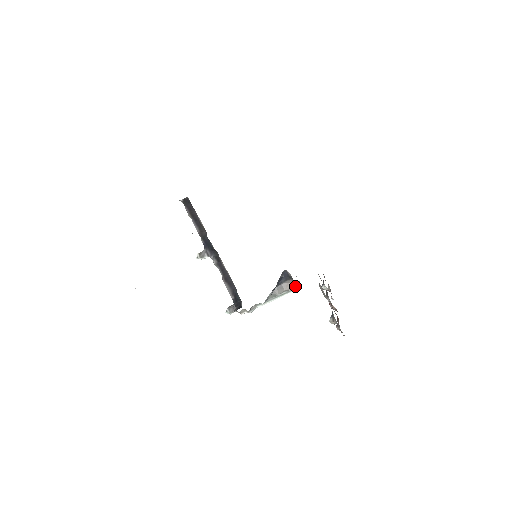
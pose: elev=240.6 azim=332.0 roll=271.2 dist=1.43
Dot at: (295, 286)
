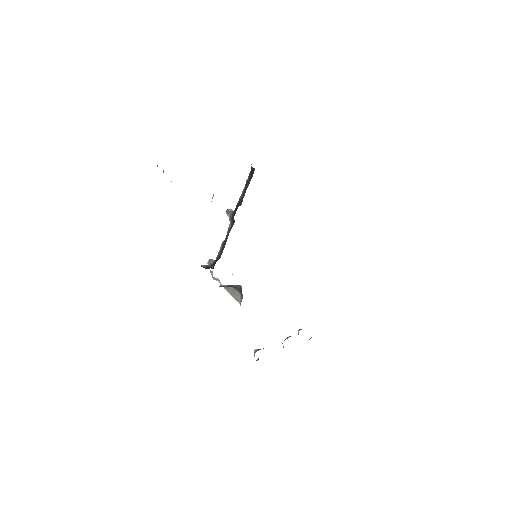
Dot at: (240, 302)
